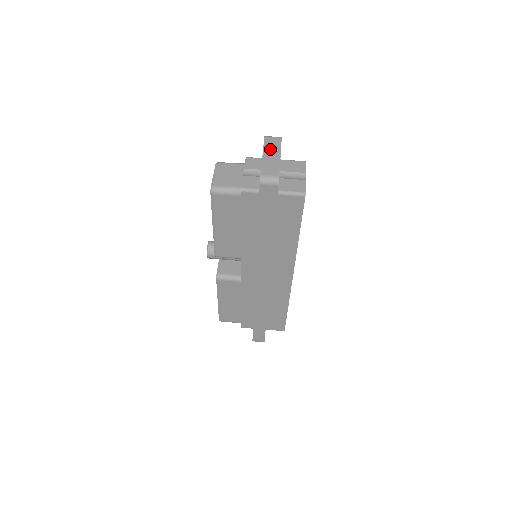
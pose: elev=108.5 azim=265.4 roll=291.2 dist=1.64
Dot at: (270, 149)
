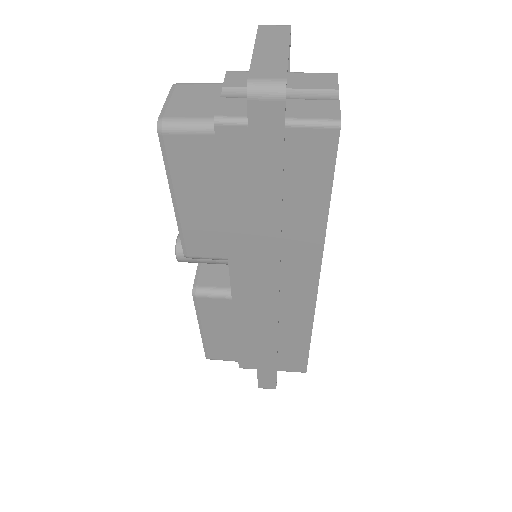
Dot at: (268, 41)
